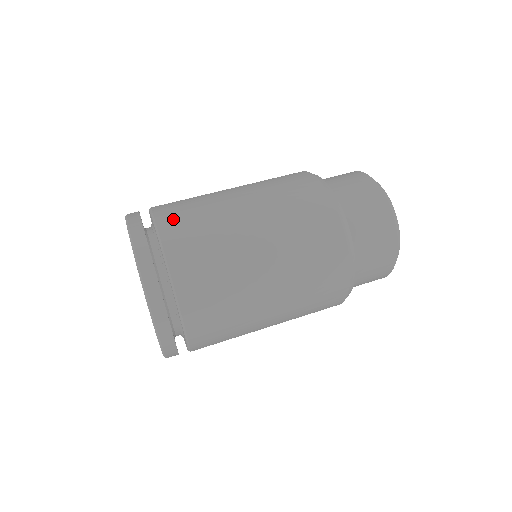
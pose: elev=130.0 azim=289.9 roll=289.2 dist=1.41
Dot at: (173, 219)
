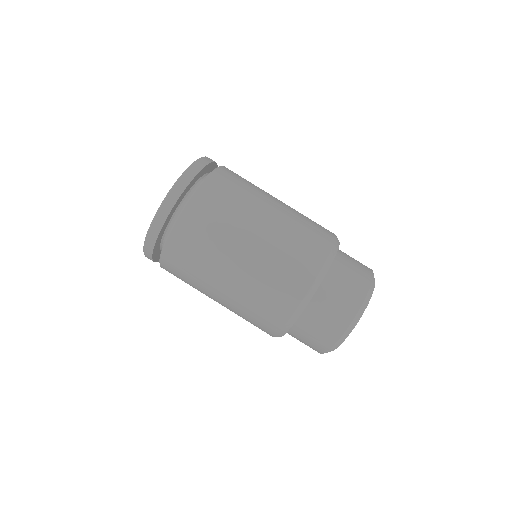
Dot at: (192, 222)
